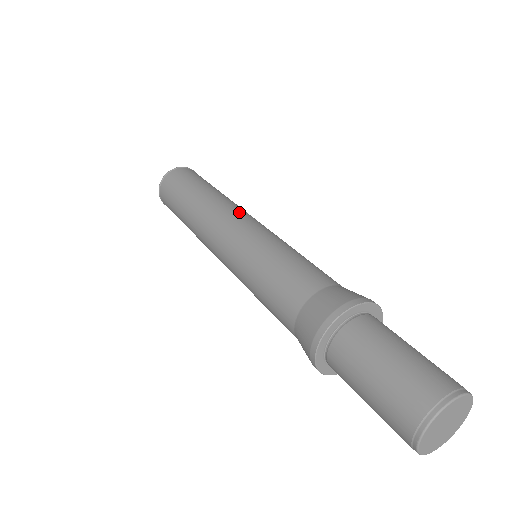
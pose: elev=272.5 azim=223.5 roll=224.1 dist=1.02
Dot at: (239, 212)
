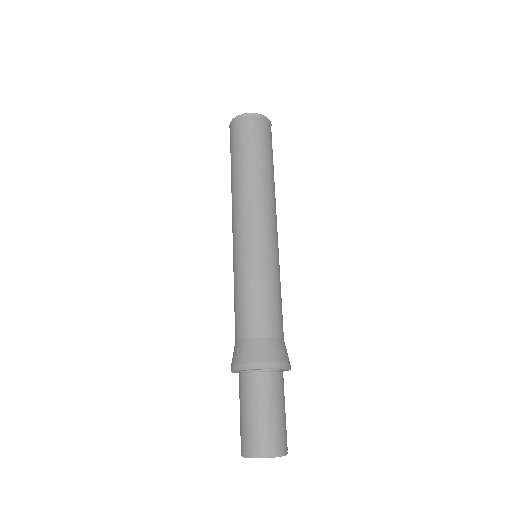
Dot at: (272, 217)
